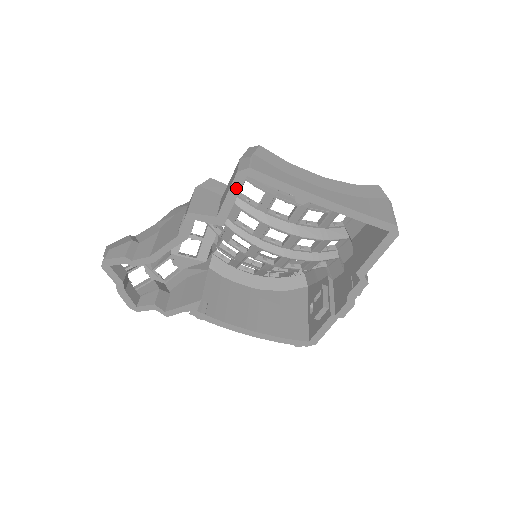
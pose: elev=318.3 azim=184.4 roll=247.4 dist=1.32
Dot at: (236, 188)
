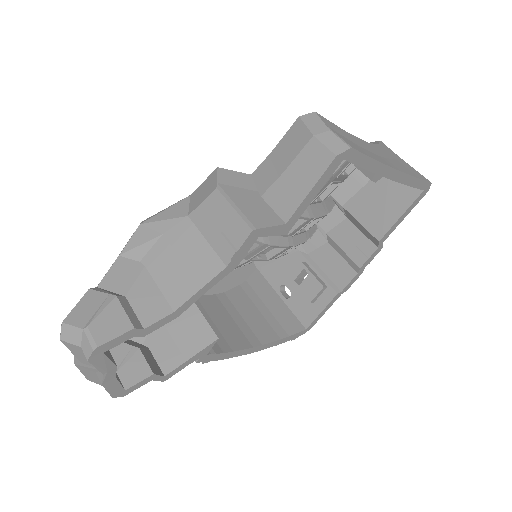
Dot at: (324, 179)
